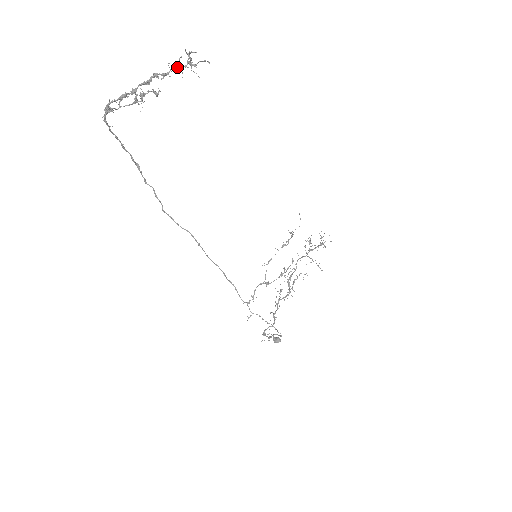
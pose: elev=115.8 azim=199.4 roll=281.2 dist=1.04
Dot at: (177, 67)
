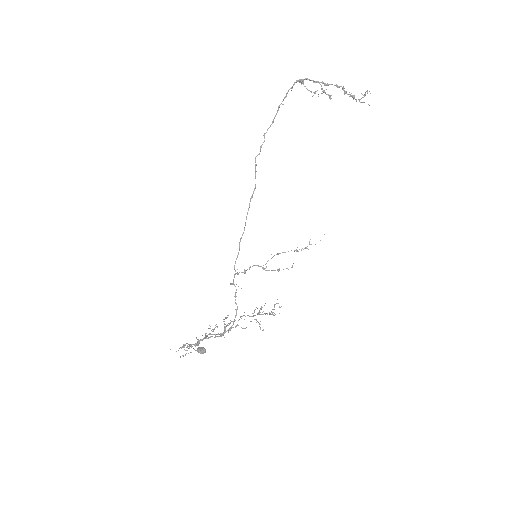
Dot at: (353, 96)
